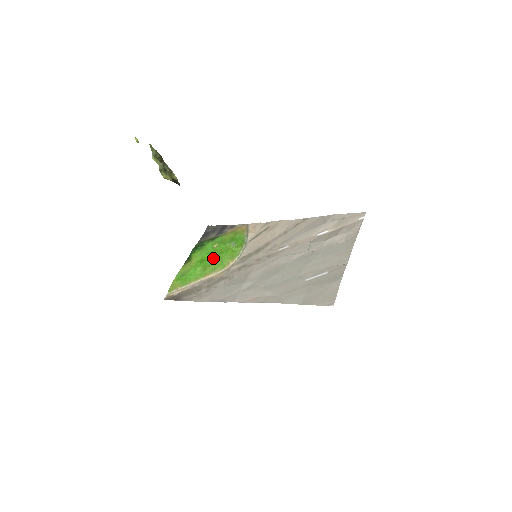
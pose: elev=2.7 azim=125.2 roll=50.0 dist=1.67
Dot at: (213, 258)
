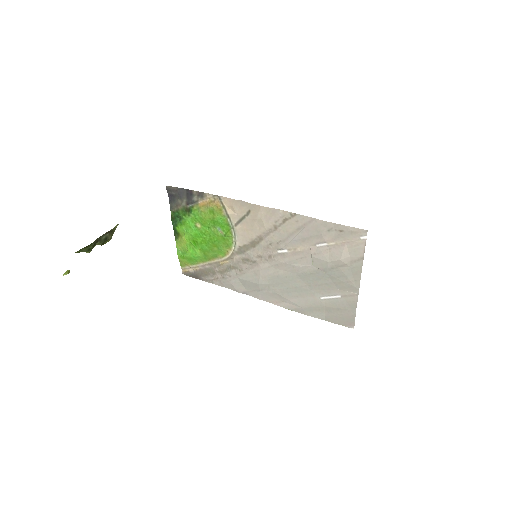
Dot at: (207, 244)
